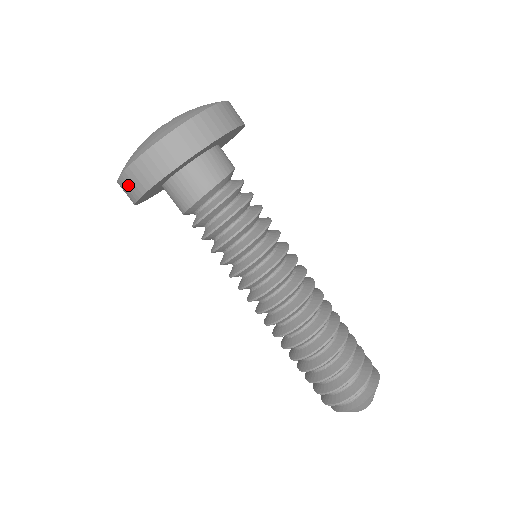
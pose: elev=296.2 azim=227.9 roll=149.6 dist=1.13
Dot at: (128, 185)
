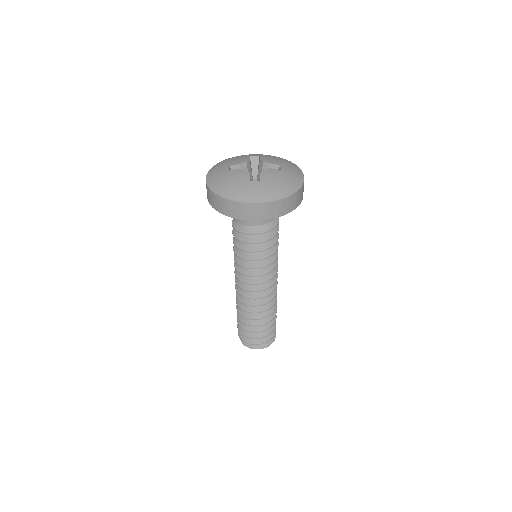
Dot at: (207, 191)
